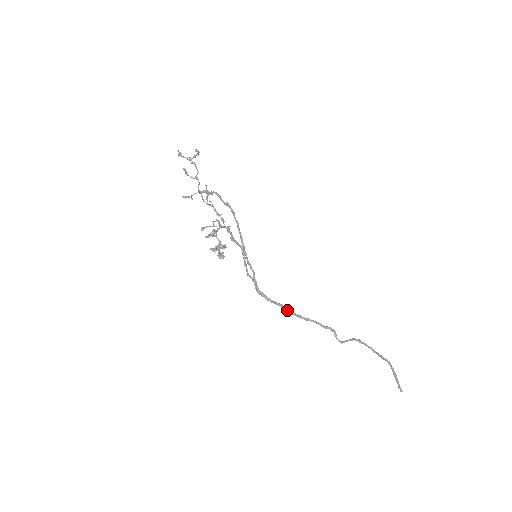
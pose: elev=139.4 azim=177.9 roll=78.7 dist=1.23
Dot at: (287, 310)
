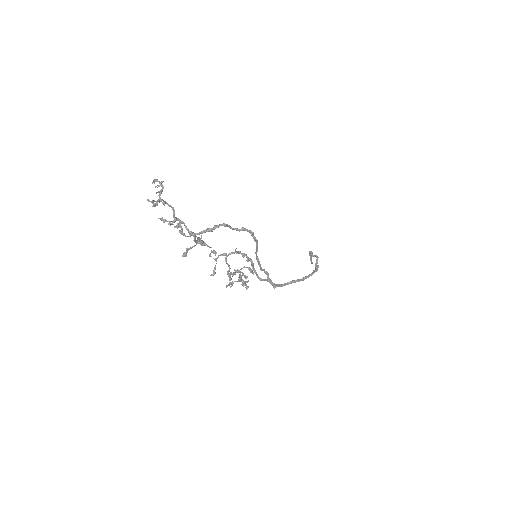
Dot at: occluded
